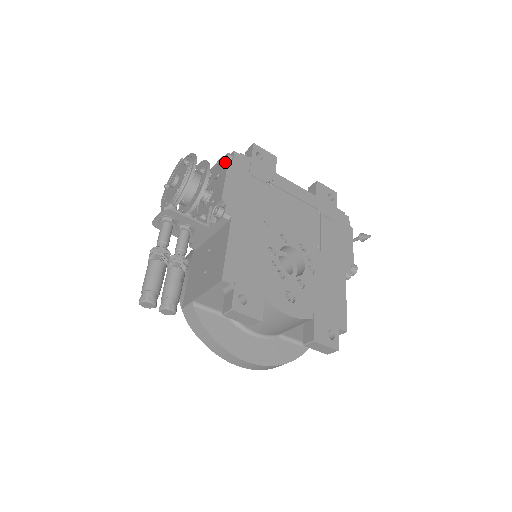
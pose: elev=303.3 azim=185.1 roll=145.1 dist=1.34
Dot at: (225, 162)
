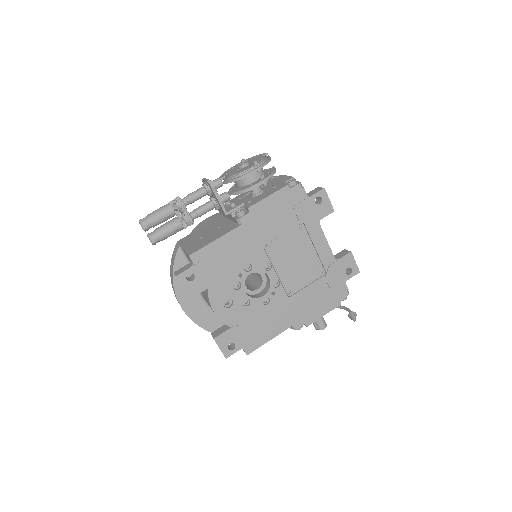
Dot at: (285, 184)
